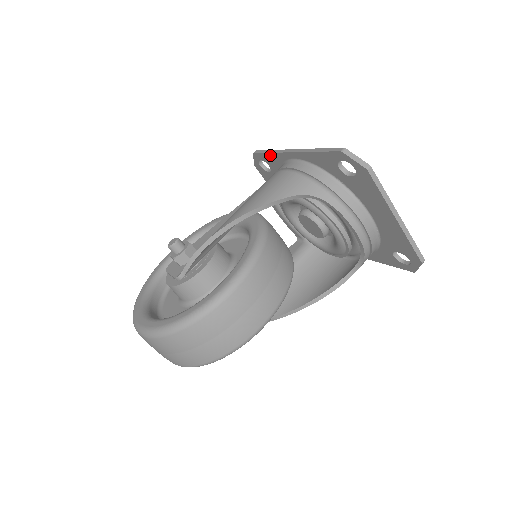
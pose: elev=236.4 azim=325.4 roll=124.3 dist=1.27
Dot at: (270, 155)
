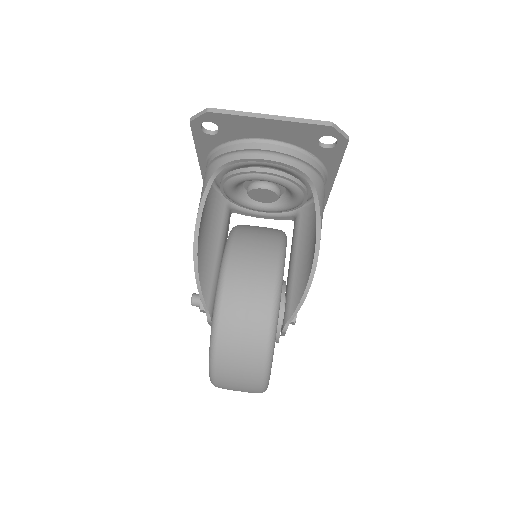
Dot at: occluded
